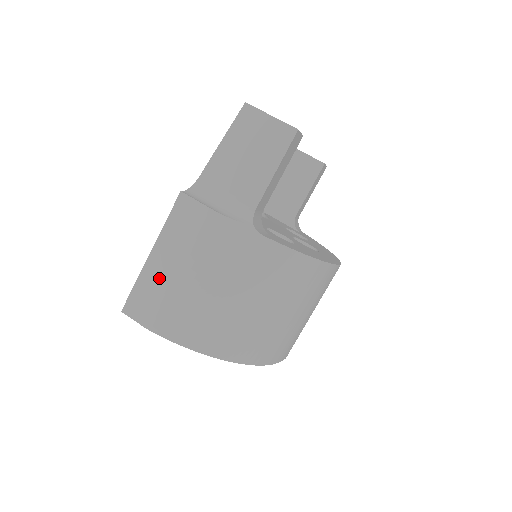
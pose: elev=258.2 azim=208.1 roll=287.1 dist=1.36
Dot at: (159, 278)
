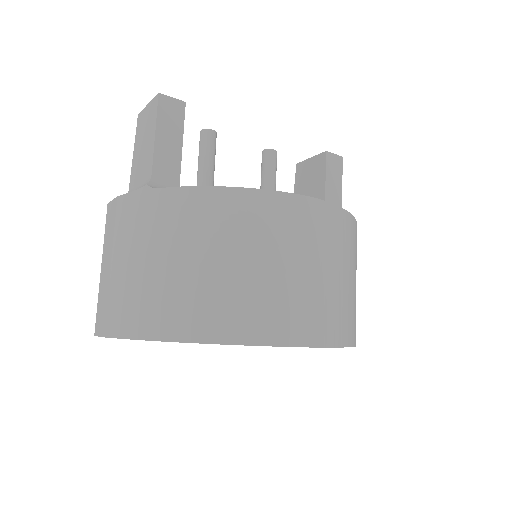
Dot at: (105, 283)
